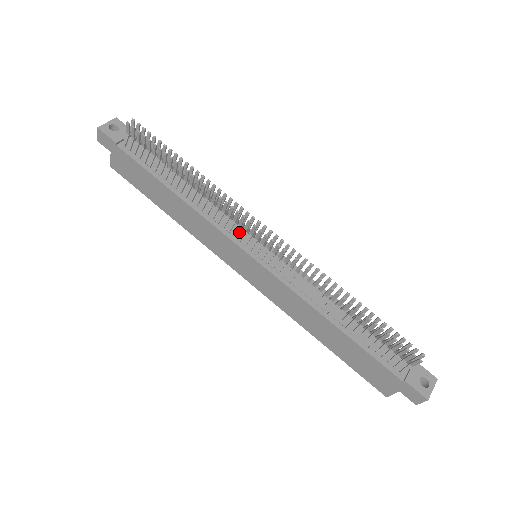
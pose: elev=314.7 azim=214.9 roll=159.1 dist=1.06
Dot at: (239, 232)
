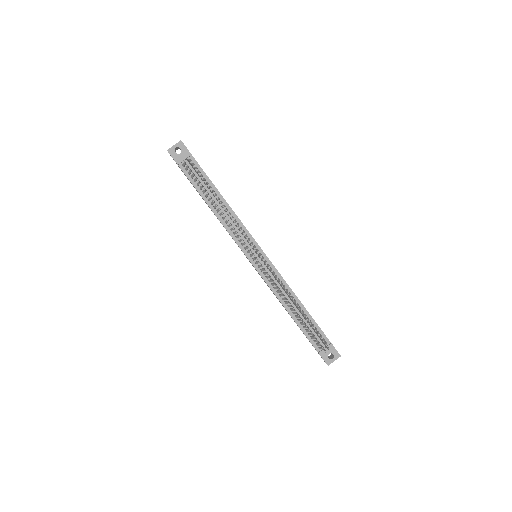
Dot at: (246, 242)
